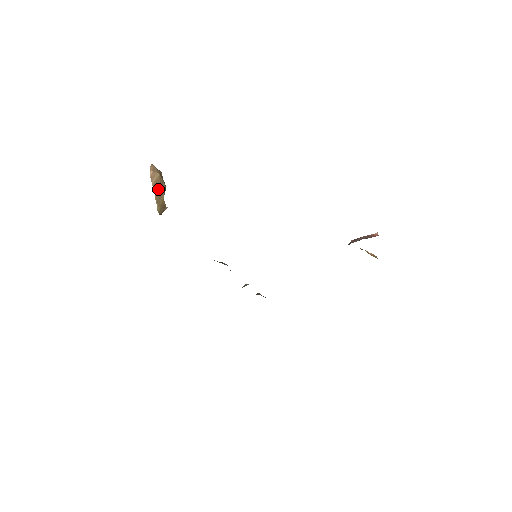
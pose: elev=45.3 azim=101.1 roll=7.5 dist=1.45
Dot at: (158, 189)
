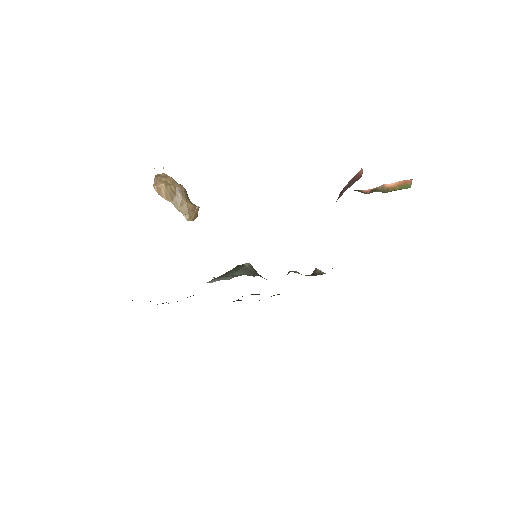
Dot at: (174, 198)
